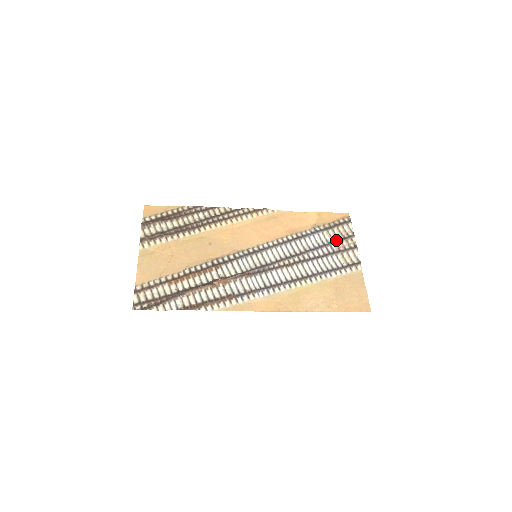
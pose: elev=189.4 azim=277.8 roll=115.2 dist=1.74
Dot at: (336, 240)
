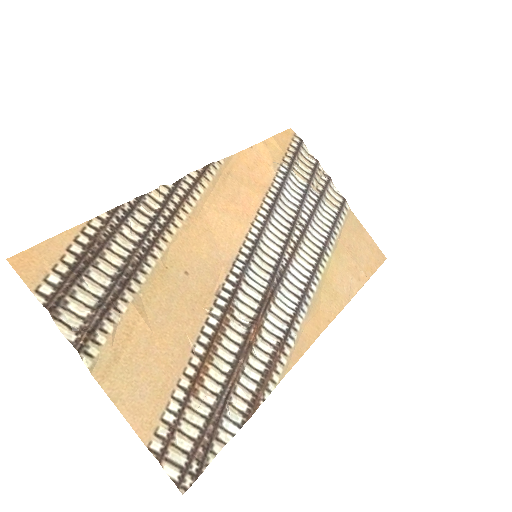
Dot at: (310, 178)
